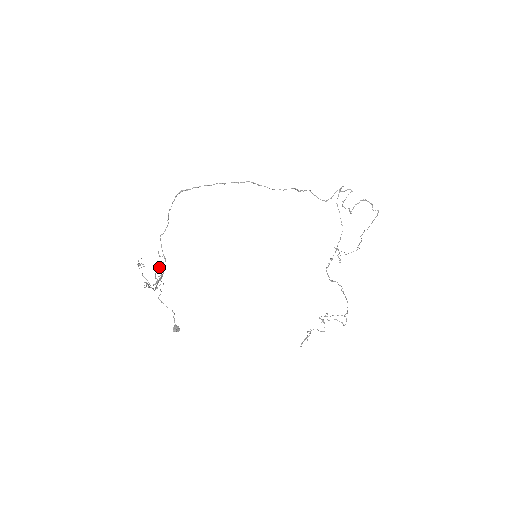
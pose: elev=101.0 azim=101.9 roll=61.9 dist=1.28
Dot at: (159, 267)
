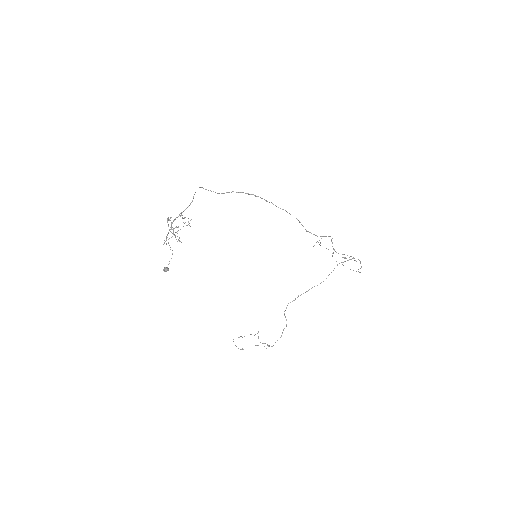
Dot at: (184, 218)
